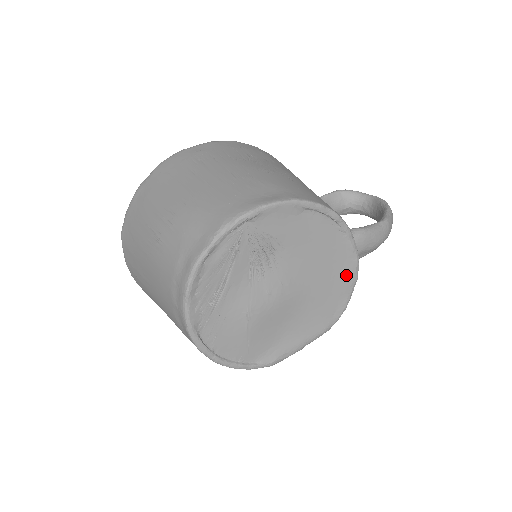
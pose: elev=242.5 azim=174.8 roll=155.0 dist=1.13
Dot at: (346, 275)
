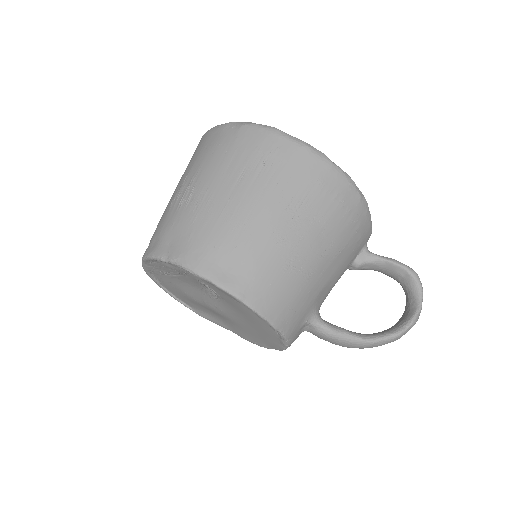
Dot at: (272, 343)
